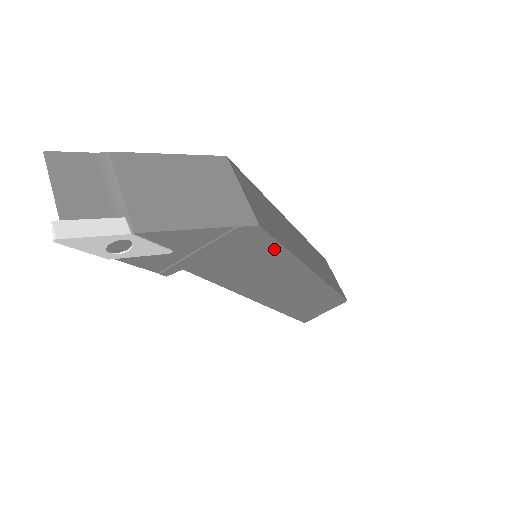
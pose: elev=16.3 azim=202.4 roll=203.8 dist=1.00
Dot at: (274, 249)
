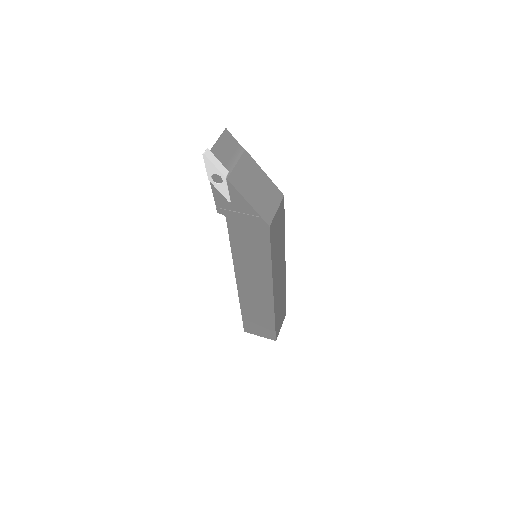
Dot at: (266, 249)
